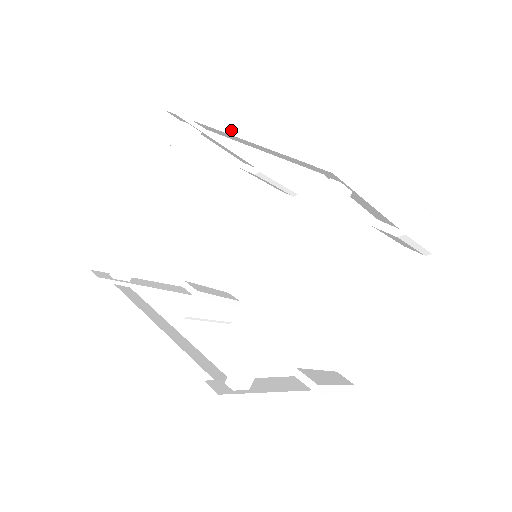
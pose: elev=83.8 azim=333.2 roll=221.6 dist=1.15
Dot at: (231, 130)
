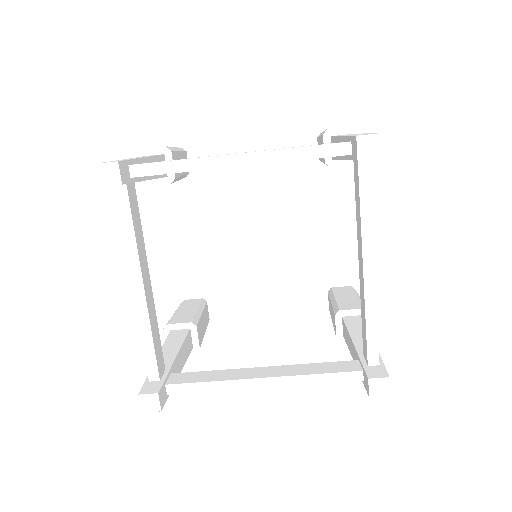
Dot at: (367, 233)
